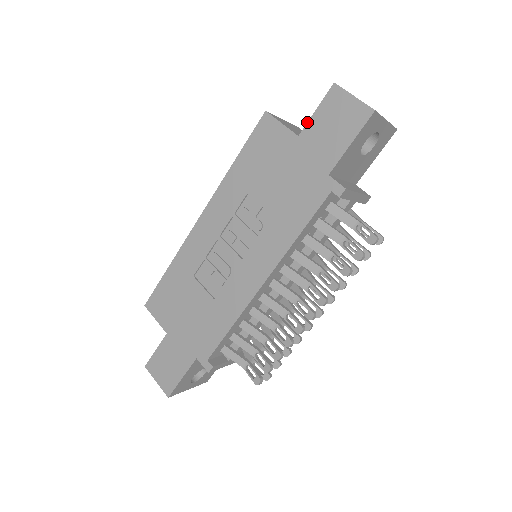
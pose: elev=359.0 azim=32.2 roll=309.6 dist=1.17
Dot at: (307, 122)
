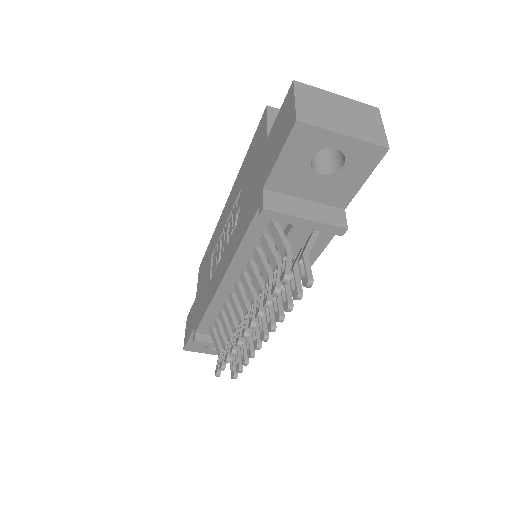
Dot at: (273, 124)
